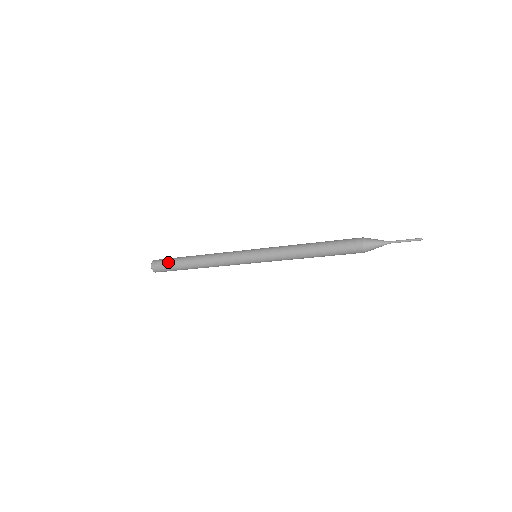
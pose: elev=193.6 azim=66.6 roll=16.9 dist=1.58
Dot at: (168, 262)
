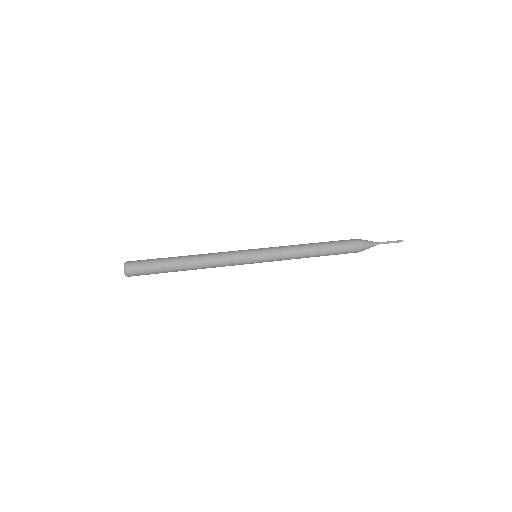
Dot at: (151, 269)
